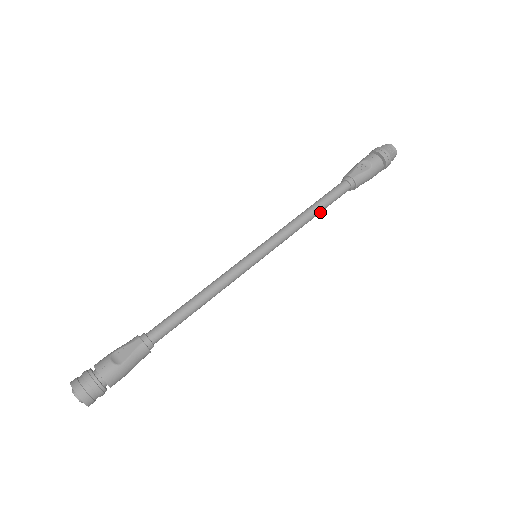
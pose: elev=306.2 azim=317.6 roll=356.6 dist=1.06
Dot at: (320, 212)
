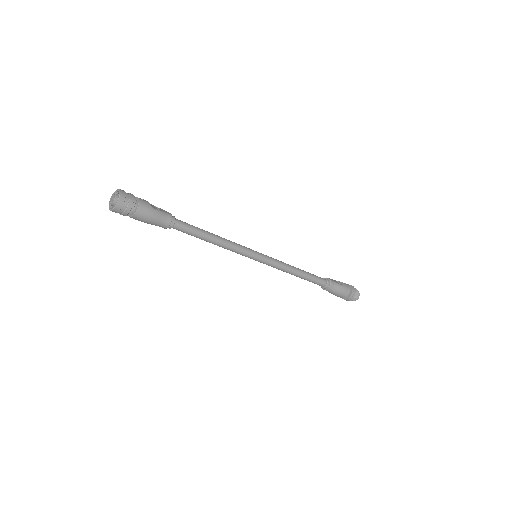
Dot at: (303, 277)
